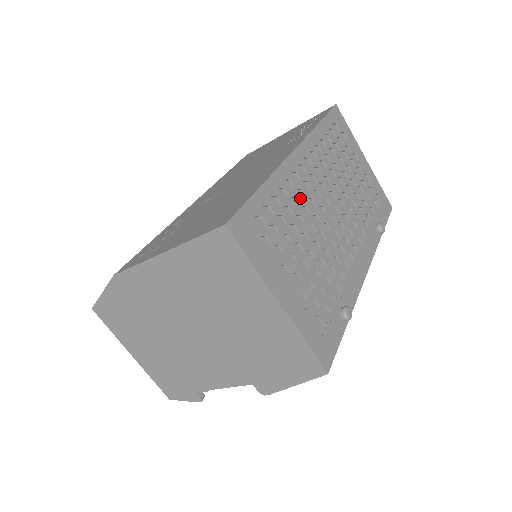
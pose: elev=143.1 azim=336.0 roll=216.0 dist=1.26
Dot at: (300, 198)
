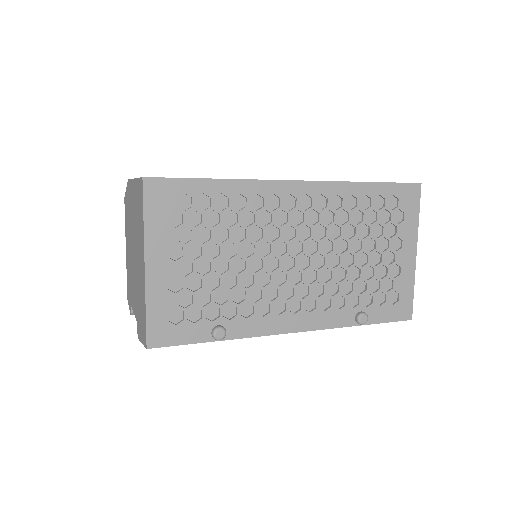
Dot at: (264, 219)
